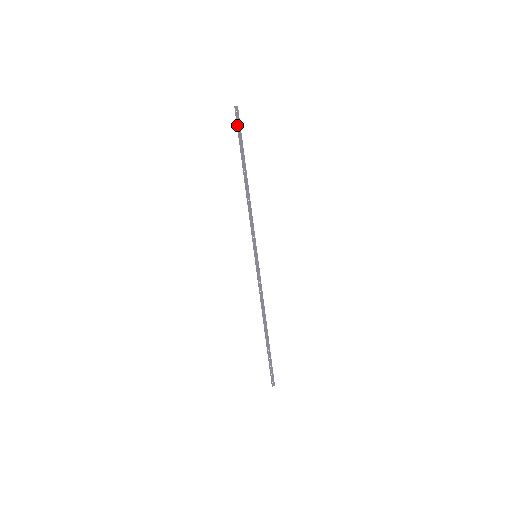
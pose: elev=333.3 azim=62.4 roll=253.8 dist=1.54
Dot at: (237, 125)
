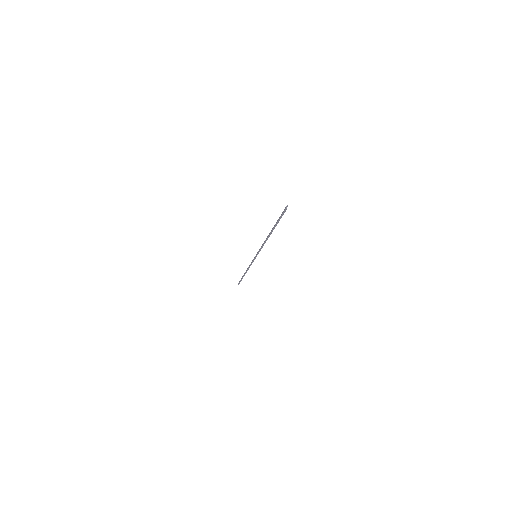
Dot at: occluded
